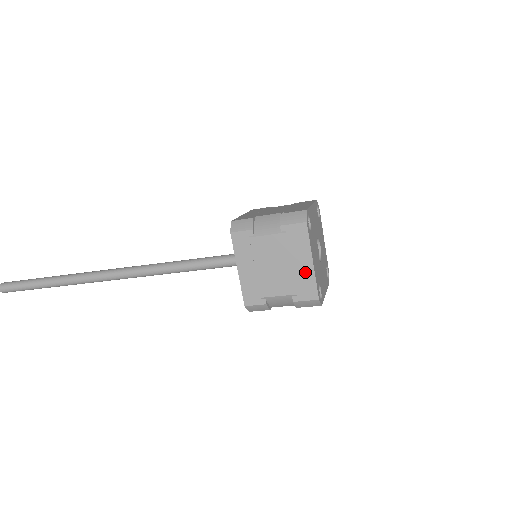
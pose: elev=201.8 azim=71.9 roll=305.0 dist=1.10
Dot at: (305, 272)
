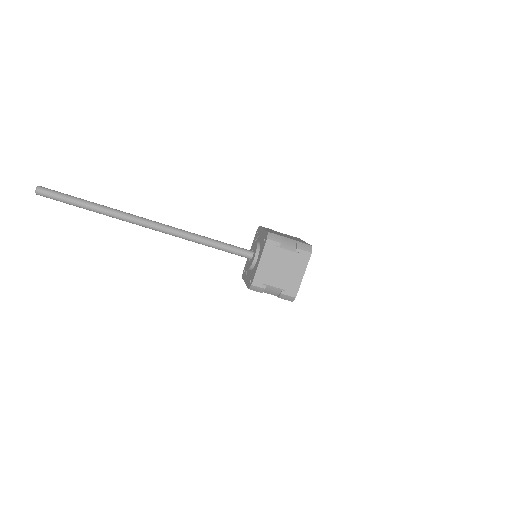
Dot at: (297, 279)
